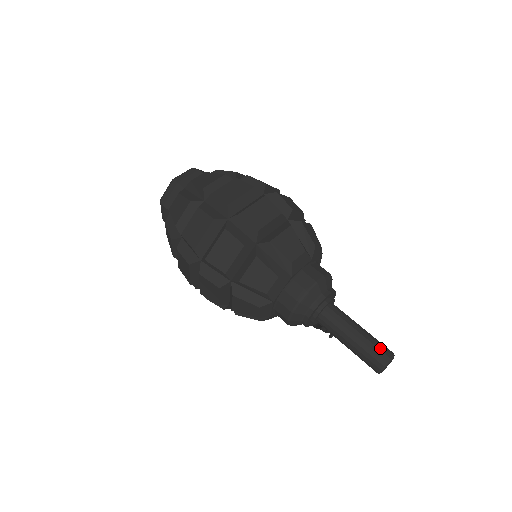
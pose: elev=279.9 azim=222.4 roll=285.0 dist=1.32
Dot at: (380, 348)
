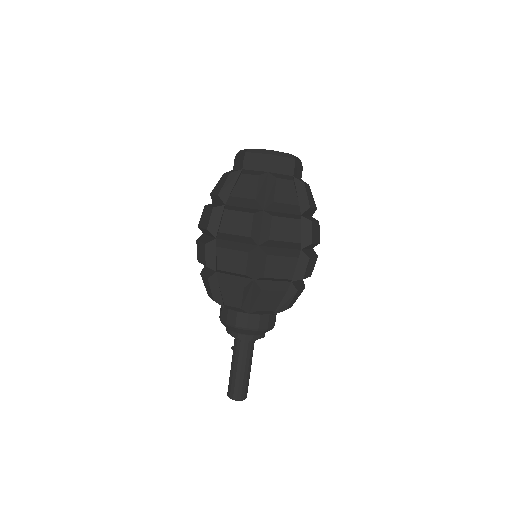
Dot at: (243, 390)
